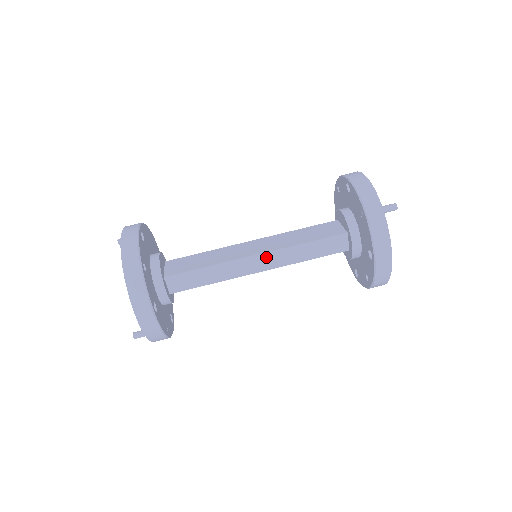
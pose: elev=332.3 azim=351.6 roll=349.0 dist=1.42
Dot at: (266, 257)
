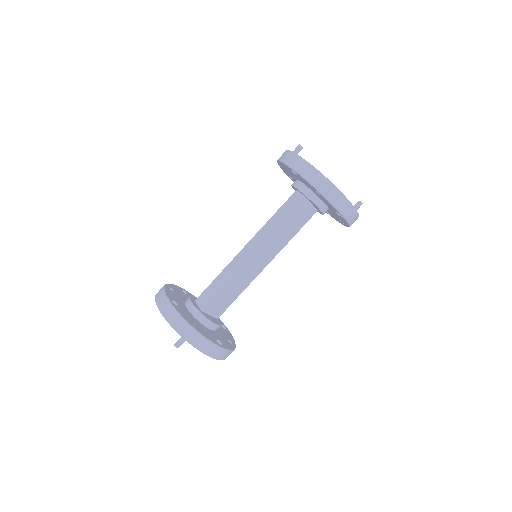
Dot at: (252, 243)
